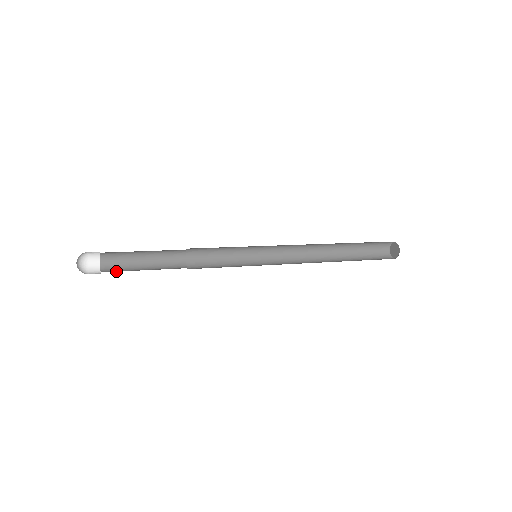
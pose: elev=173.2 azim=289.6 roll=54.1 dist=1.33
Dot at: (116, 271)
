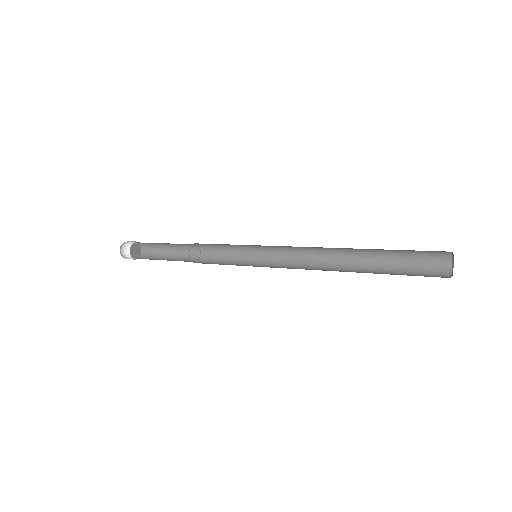
Dot at: (147, 258)
